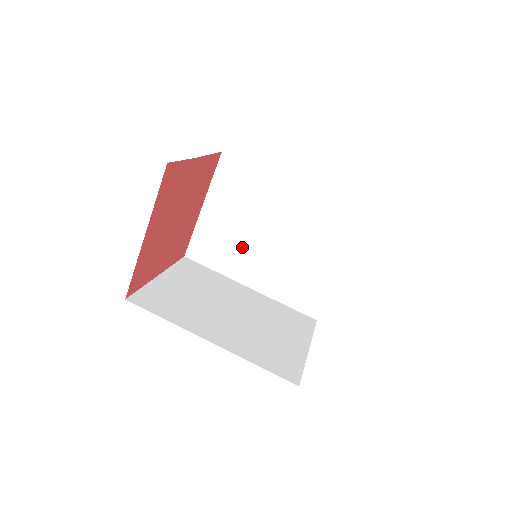
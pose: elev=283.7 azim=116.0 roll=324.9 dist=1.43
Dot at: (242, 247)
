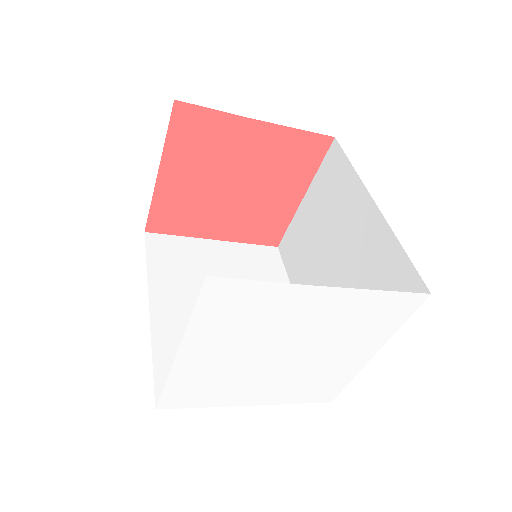
Dot at: (312, 261)
